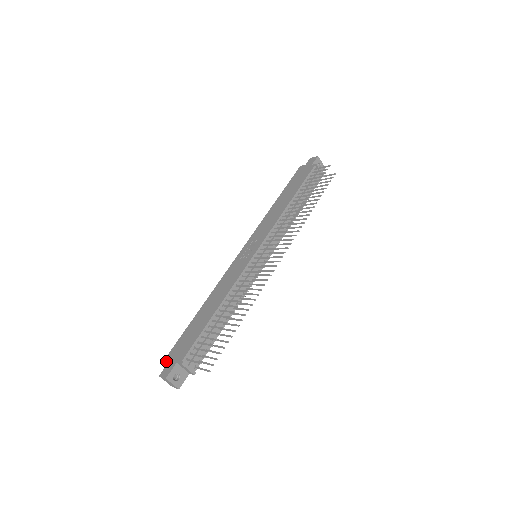
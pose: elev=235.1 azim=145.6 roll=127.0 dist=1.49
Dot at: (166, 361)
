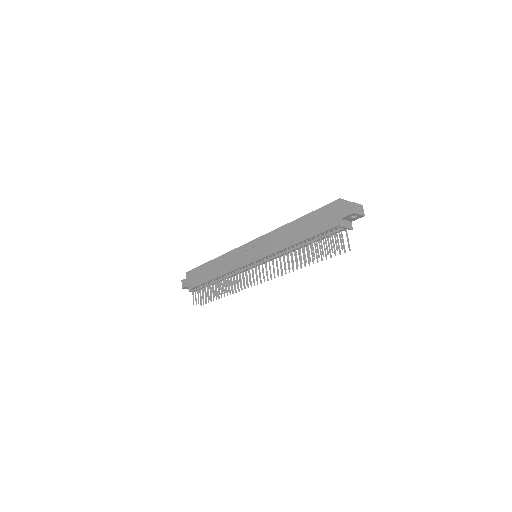
Dot at: (186, 275)
